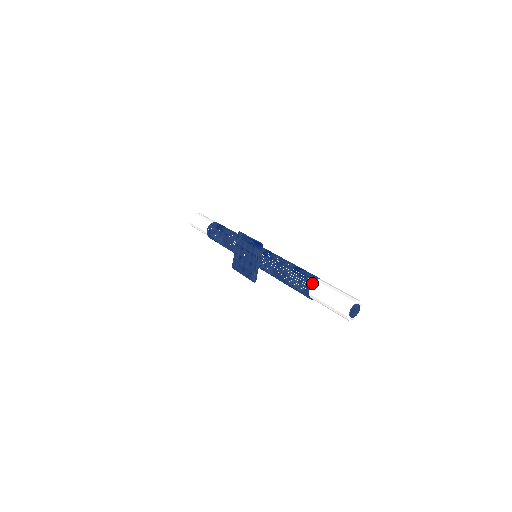
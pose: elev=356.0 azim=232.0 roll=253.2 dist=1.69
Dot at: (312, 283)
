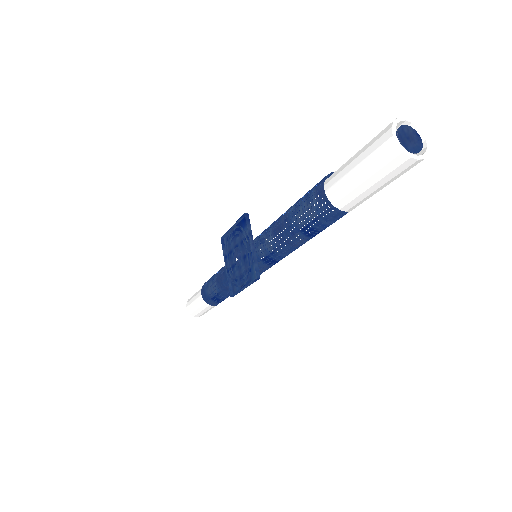
Dot at: (324, 178)
